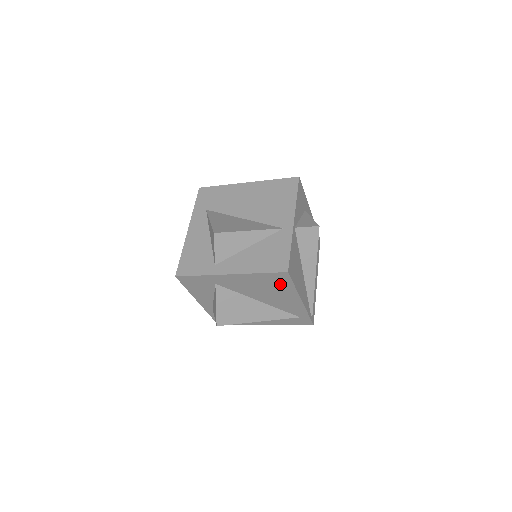
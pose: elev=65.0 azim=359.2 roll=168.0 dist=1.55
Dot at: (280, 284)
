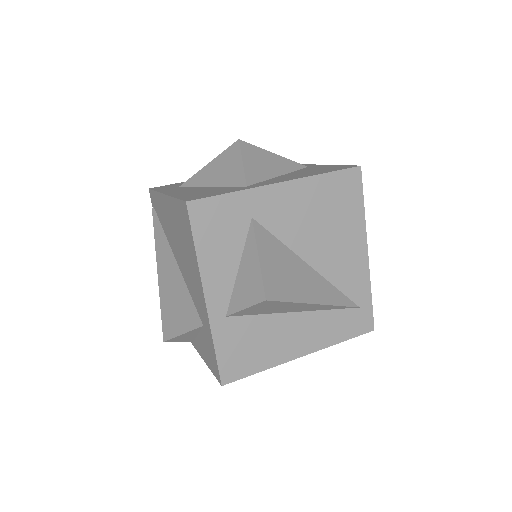
Dot at: (346, 204)
